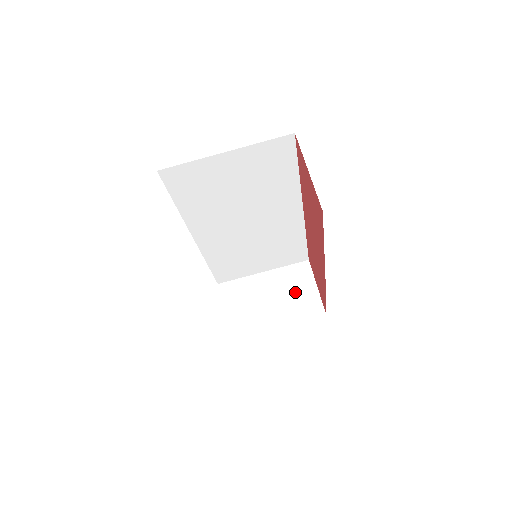
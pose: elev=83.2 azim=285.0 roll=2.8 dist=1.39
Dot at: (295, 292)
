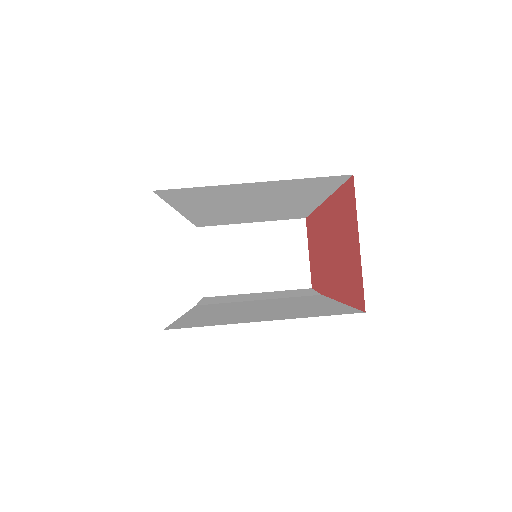
Dot at: (283, 255)
